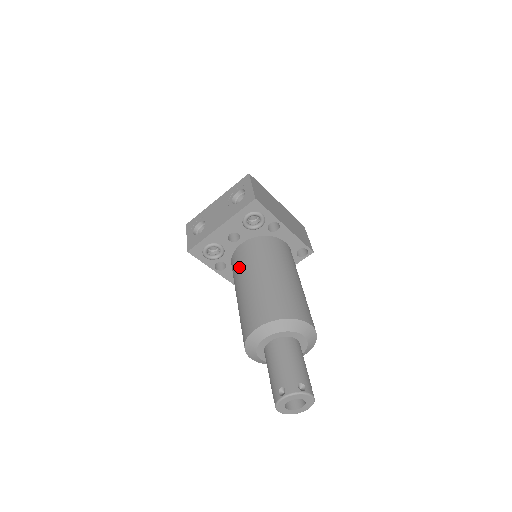
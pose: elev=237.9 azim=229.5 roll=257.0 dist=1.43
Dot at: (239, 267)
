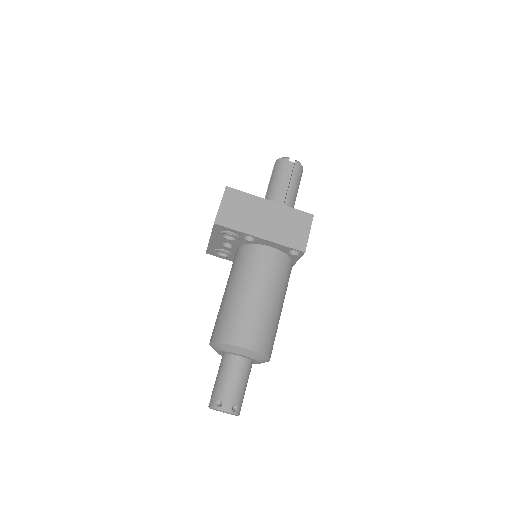
Dot at: occluded
